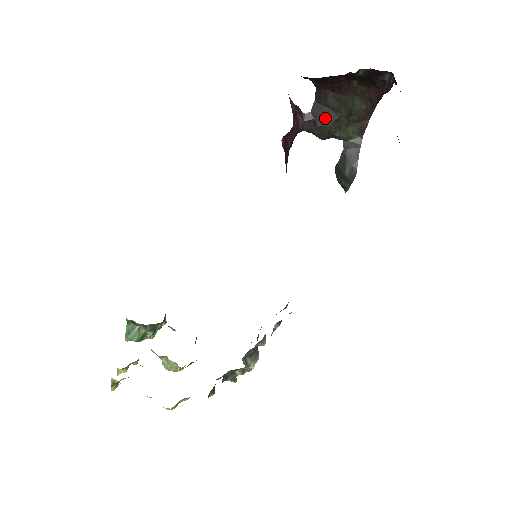
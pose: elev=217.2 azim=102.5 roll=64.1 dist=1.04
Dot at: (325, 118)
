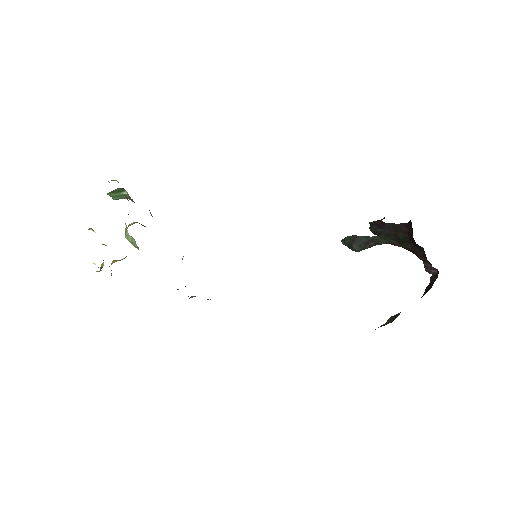
Dot at: (386, 233)
